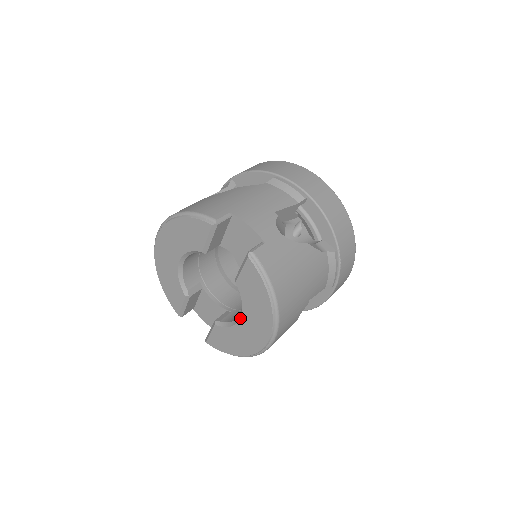
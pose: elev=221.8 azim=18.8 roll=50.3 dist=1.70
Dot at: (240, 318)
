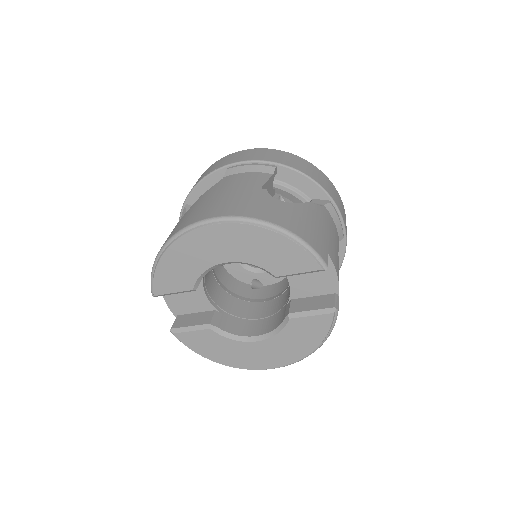
Dot at: (258, 341)
